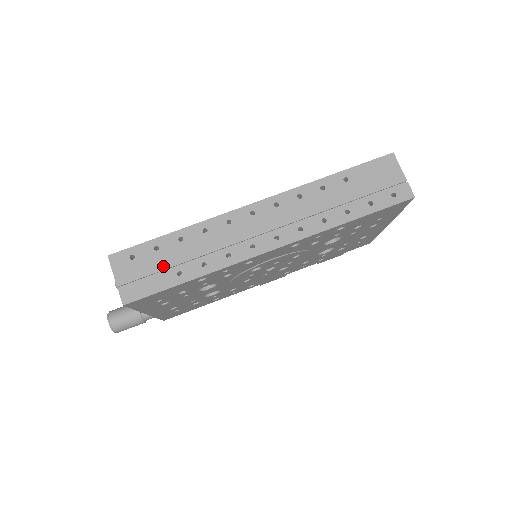
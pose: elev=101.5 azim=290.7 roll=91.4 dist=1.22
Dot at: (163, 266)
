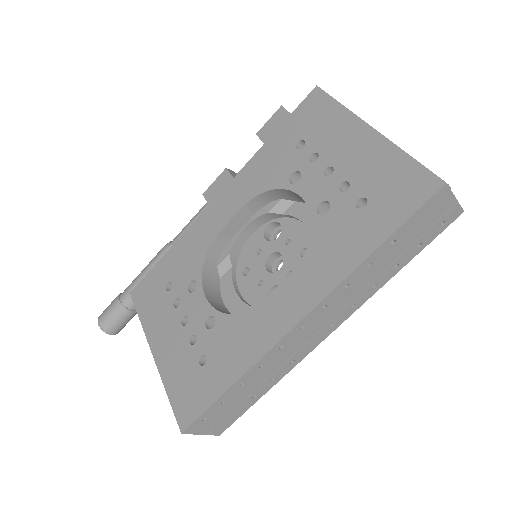
Dot at: (237, 404)
